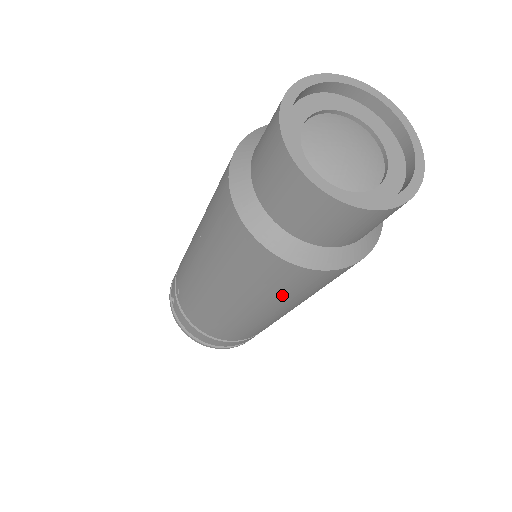
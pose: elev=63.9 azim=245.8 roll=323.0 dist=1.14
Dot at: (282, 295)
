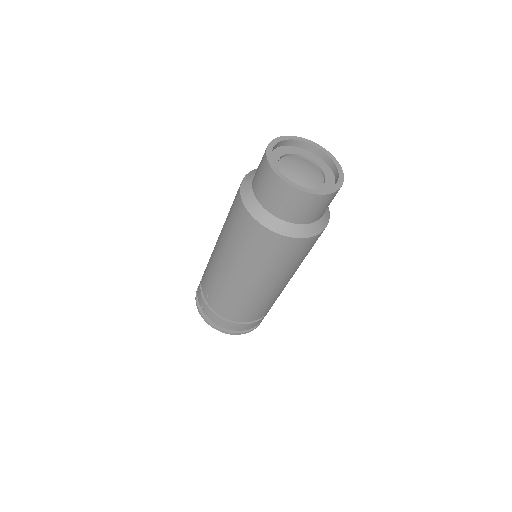
Dot at: (285, 264)
